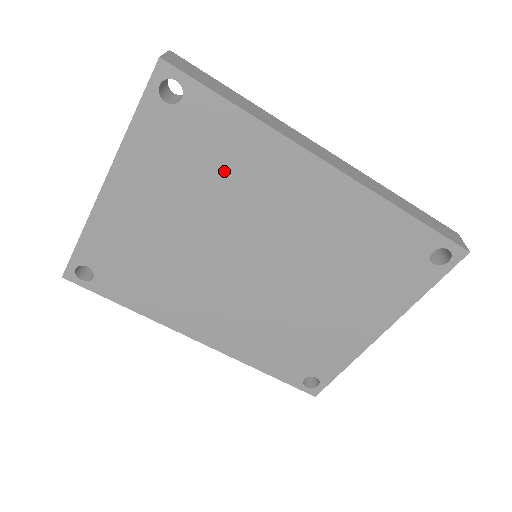
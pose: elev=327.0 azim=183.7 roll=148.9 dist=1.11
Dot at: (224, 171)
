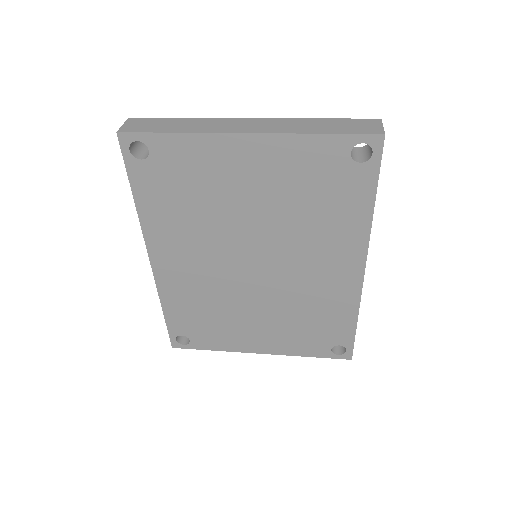
Dot at: (319, 214)
